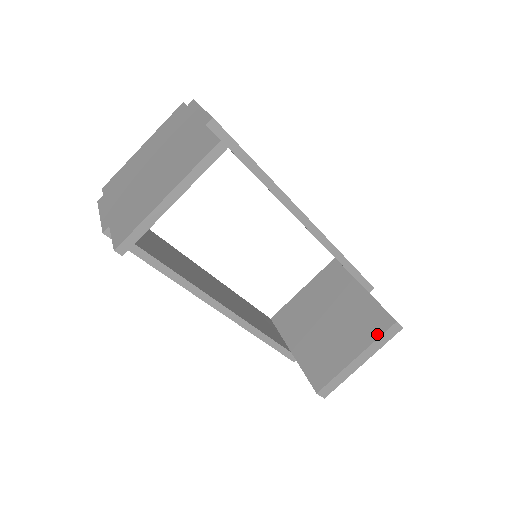
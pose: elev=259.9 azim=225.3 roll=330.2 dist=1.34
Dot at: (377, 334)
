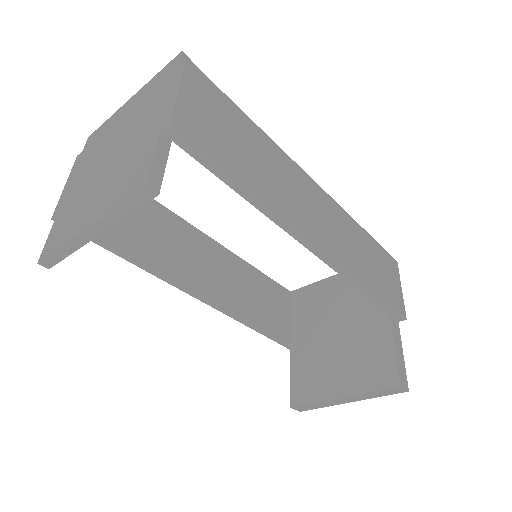
Dot at: (373, 386)
